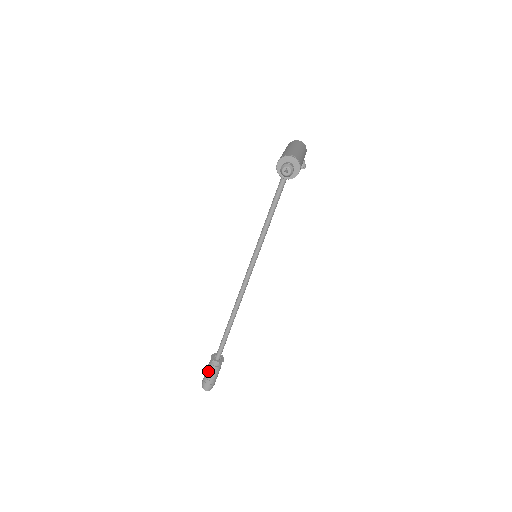
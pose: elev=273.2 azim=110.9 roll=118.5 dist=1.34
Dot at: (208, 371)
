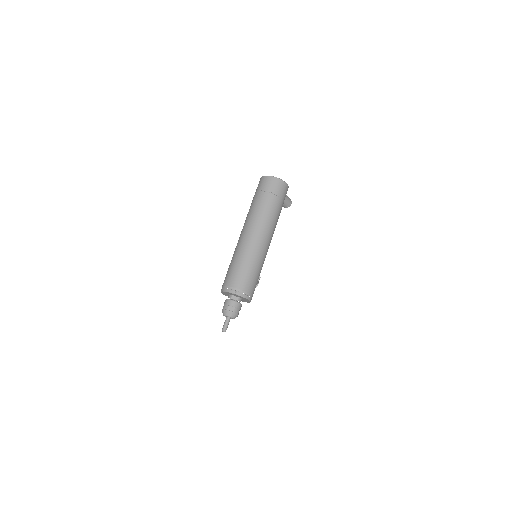
Dot at: occluded
